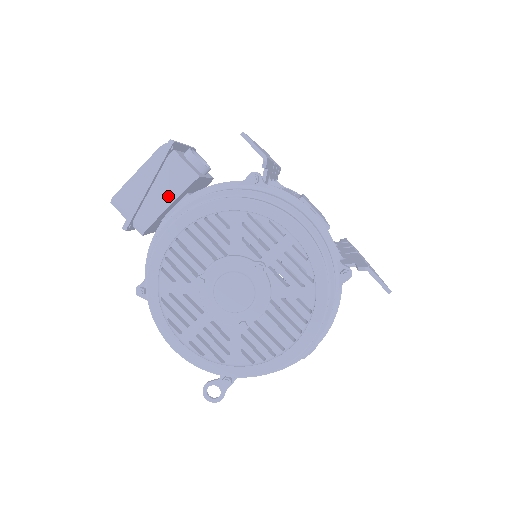
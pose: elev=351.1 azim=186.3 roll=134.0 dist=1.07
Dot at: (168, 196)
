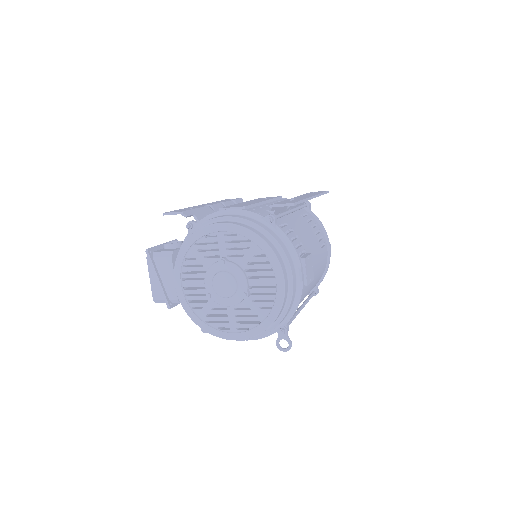
Dot at: (170, 274)
